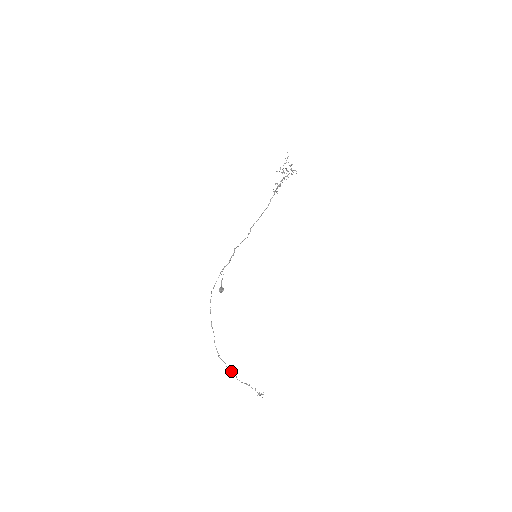
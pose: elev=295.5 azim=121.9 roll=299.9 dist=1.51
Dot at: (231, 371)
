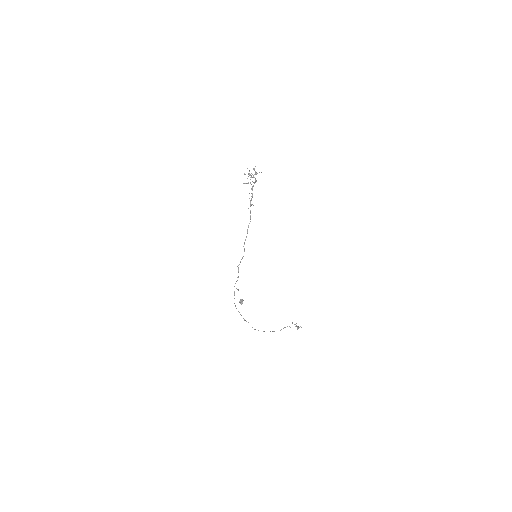
Dot at: occluded
